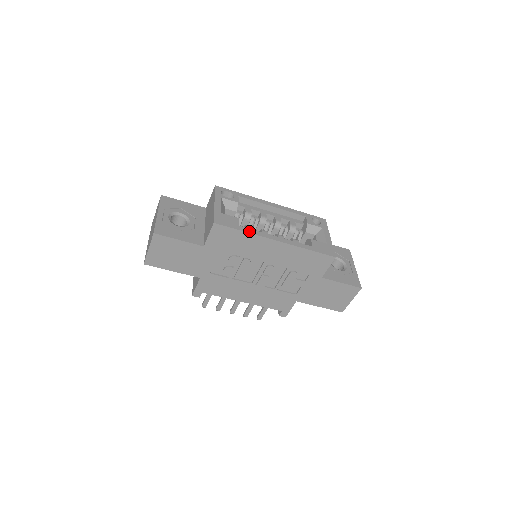
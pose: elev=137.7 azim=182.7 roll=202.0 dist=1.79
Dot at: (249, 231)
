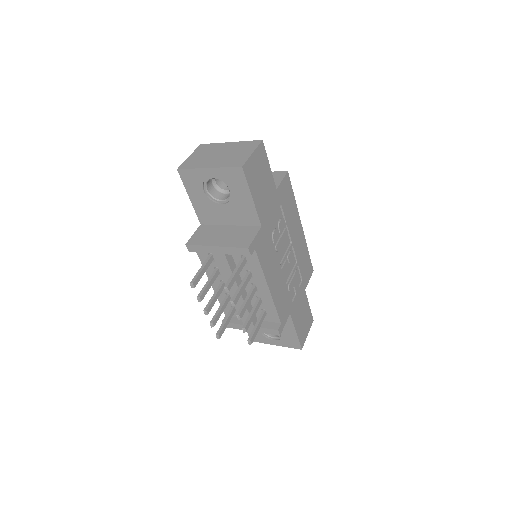
Dot at: (294, 202)
